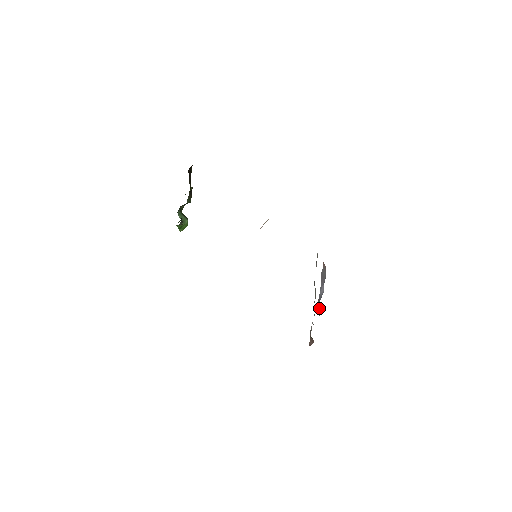
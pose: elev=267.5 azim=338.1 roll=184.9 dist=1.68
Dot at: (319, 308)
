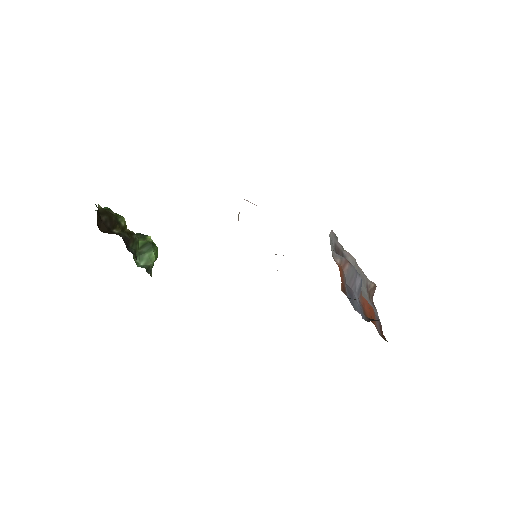
Dot at: (364, 306)
